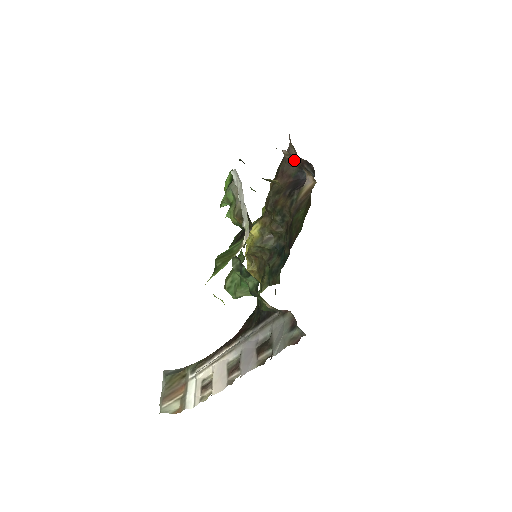
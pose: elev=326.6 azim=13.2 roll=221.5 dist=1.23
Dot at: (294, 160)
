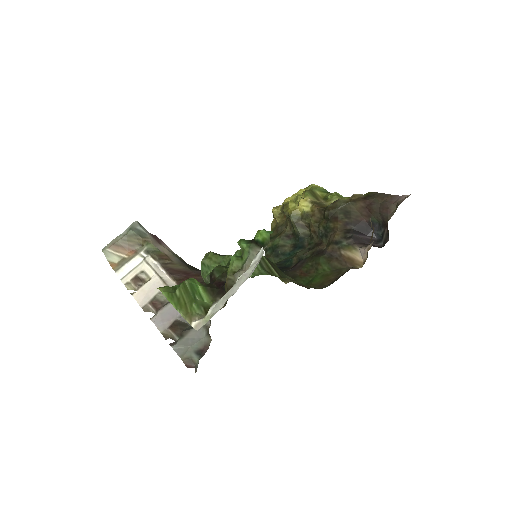
Dot at: (373, 230)
